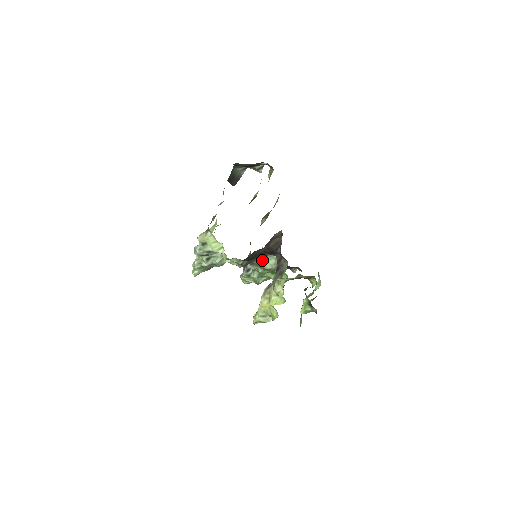
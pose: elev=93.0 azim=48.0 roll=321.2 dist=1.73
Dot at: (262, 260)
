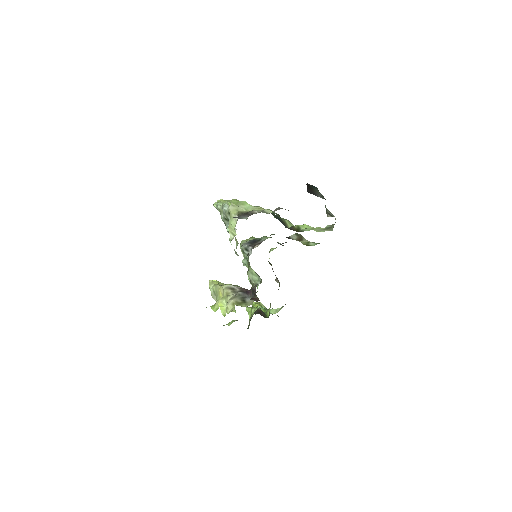
Dot at: (251, 269)
